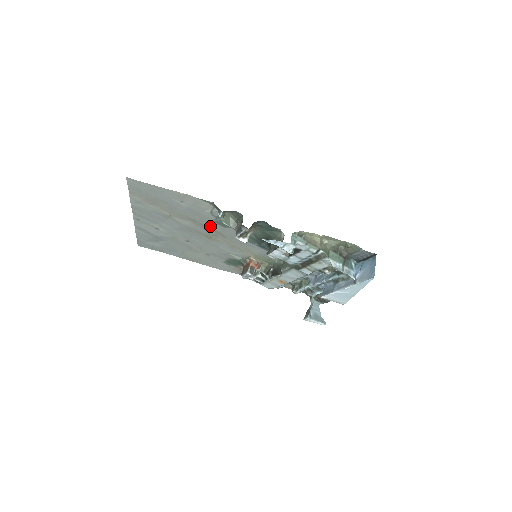
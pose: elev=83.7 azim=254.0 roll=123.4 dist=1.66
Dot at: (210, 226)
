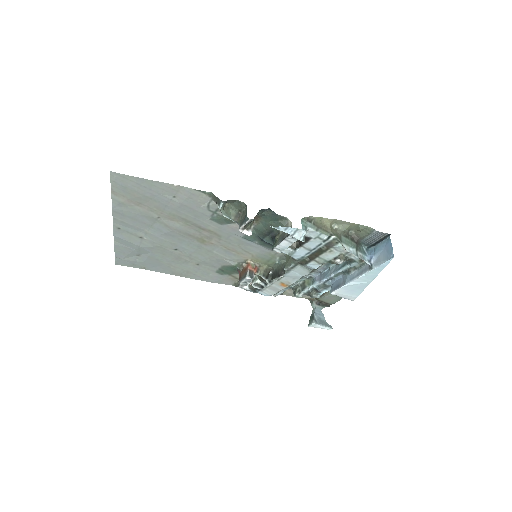
Dot at: (204, 225)
